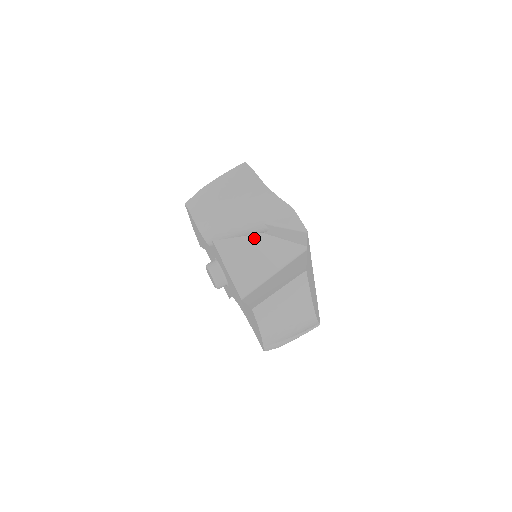
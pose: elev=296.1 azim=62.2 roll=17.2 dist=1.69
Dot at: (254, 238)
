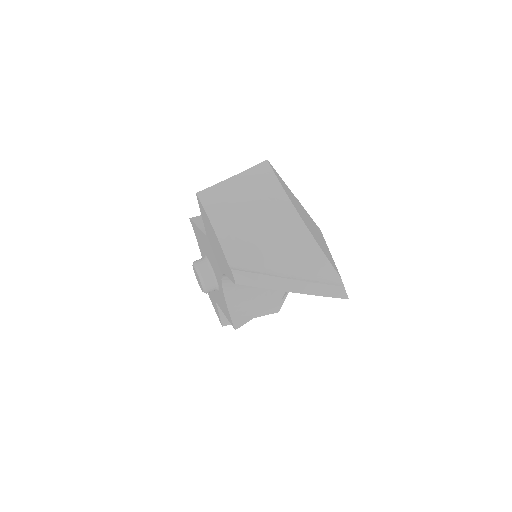
Dot at: occluded
